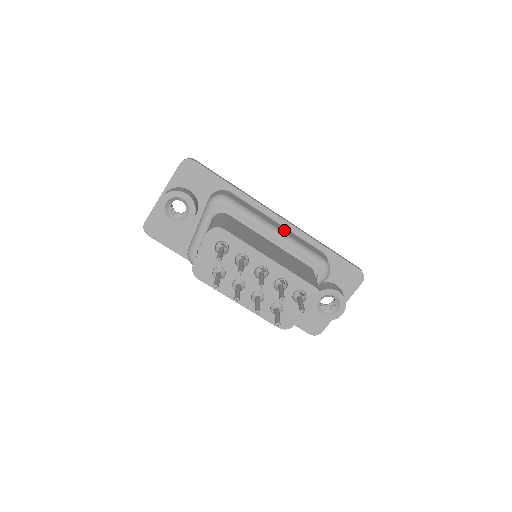
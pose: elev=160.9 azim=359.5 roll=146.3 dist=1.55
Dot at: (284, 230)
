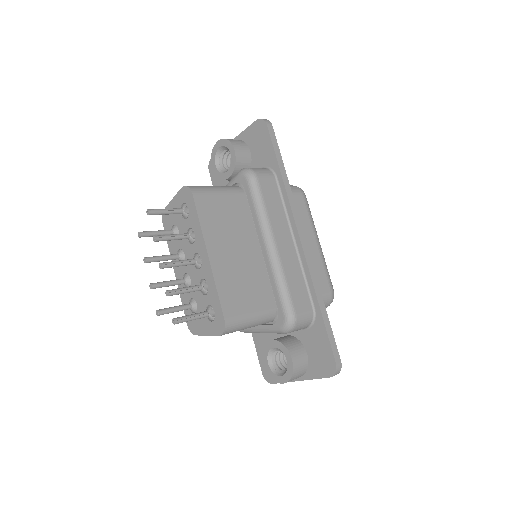
Dot at: (286, 252)
